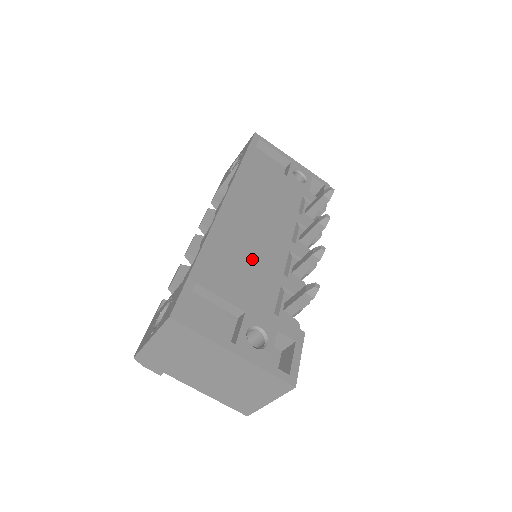
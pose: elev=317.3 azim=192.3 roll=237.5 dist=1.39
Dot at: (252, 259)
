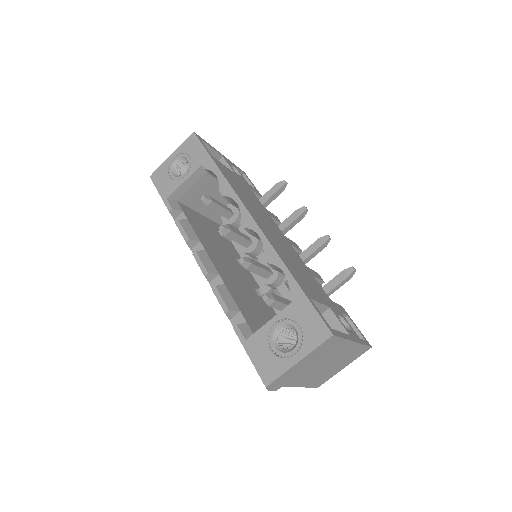
Dot at: (296, 262)
